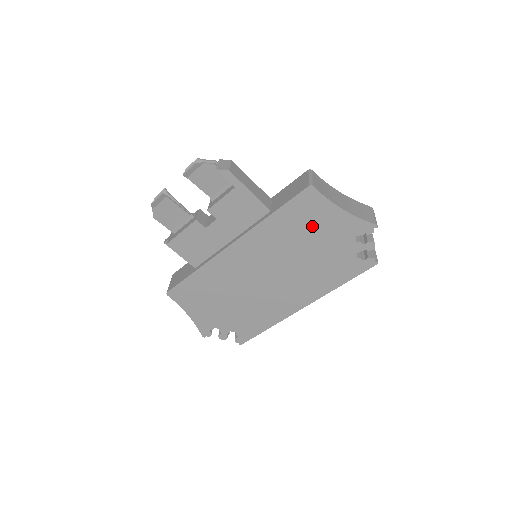
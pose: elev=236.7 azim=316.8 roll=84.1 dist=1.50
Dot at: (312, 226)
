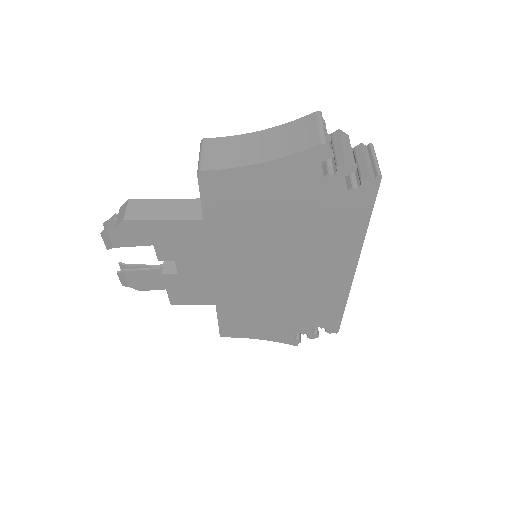
Dot at: (256, 203)
